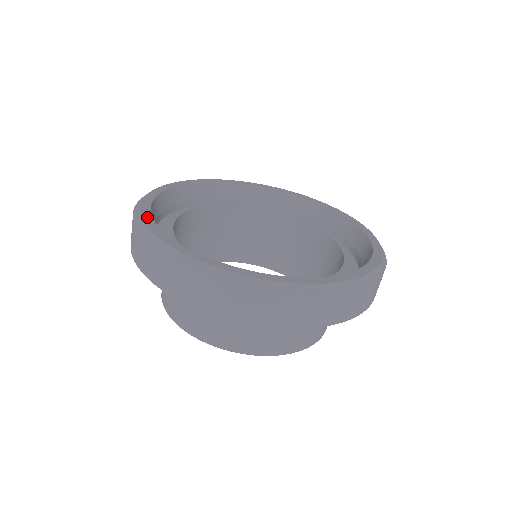
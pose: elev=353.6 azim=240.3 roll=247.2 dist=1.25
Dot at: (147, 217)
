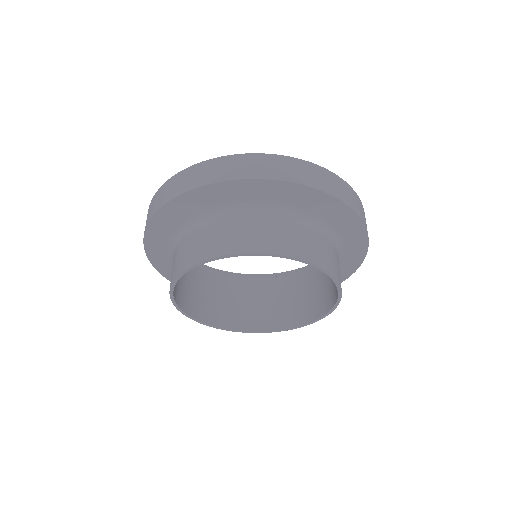
Dot at: occluded
